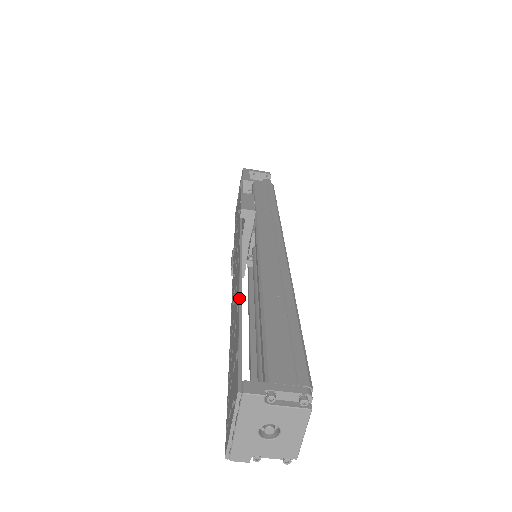
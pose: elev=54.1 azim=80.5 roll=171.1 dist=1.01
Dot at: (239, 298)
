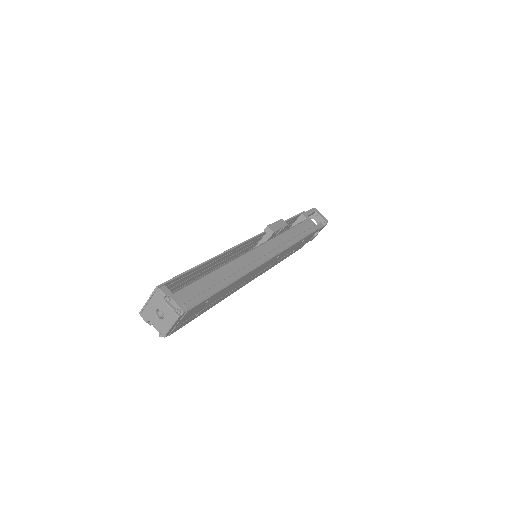
Dot at: (207, 260)
